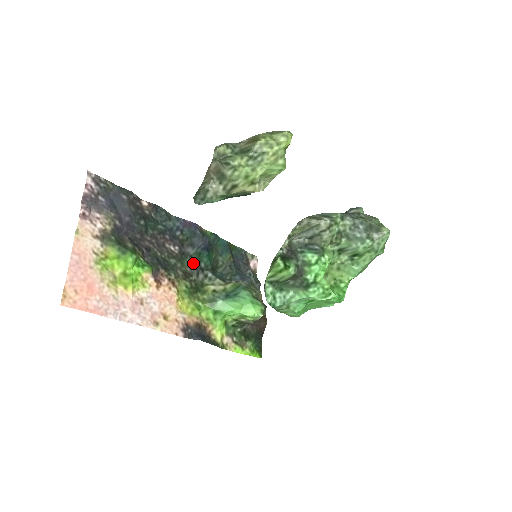
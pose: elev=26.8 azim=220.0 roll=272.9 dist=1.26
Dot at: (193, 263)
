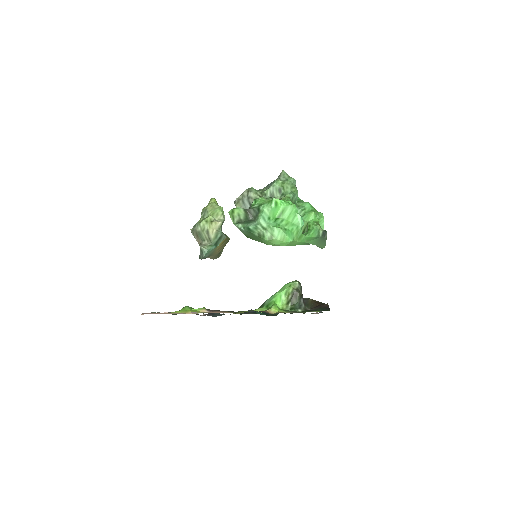
Dot at: occluded
